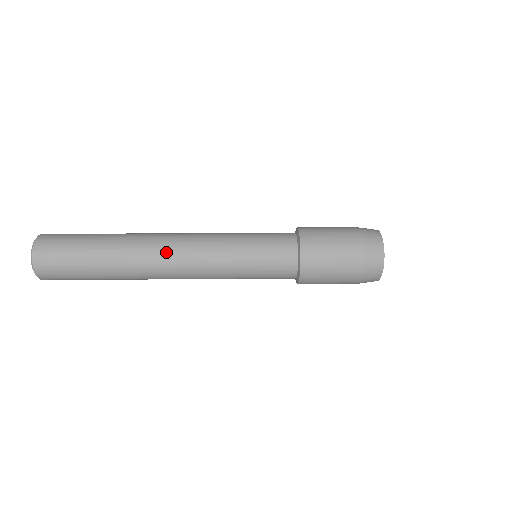
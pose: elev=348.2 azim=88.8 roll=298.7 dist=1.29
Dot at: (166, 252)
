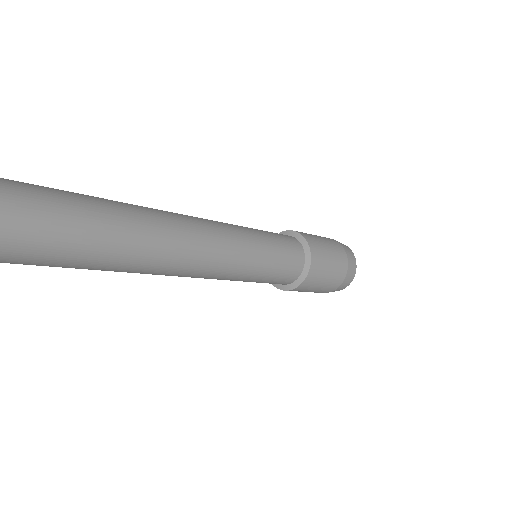
Dot at: (181, 214)
